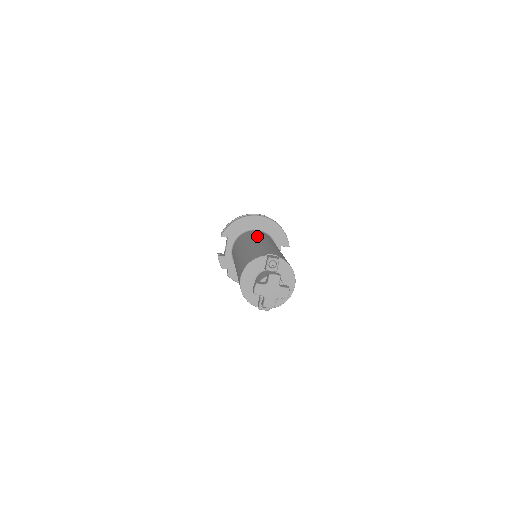
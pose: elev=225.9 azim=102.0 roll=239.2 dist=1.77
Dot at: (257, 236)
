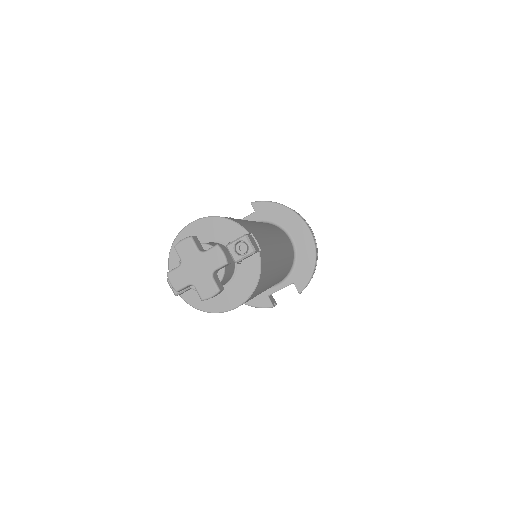
Dot at: (279, 234)
